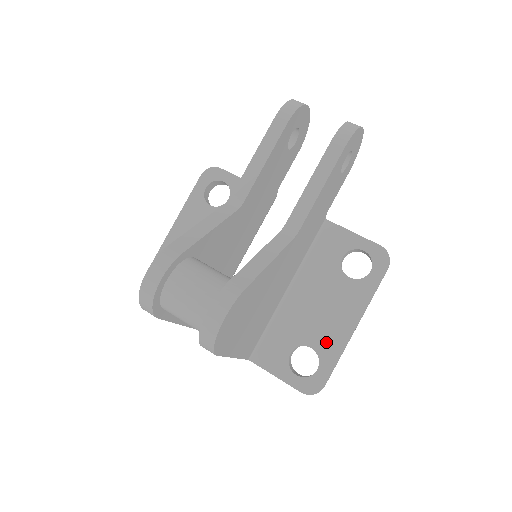
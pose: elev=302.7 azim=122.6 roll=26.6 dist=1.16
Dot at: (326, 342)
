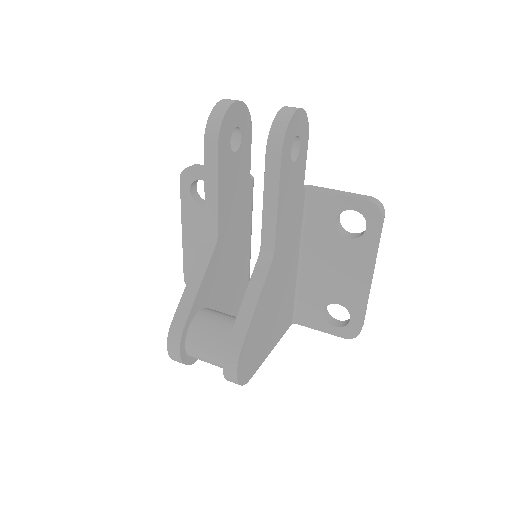
Dot at: (349, 297)
